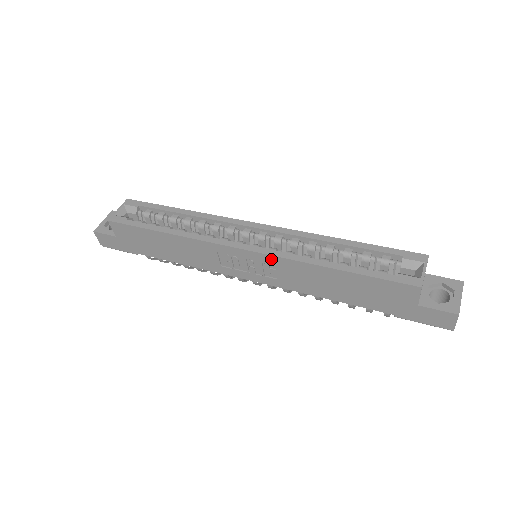
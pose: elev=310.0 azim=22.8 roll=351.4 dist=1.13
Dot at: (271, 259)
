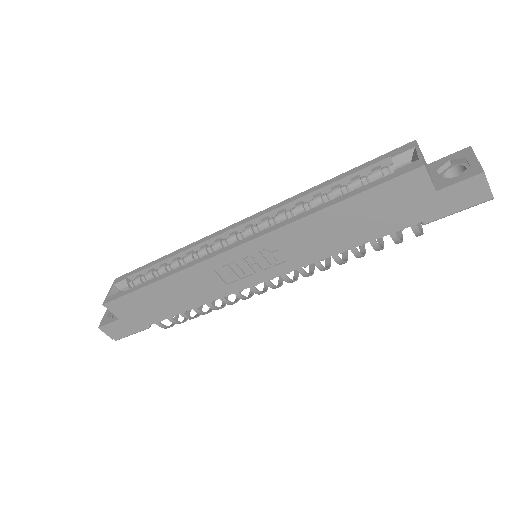
Dot at: (265, 240)
